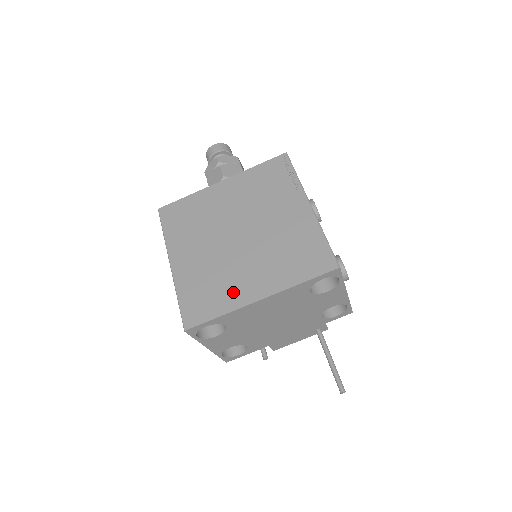
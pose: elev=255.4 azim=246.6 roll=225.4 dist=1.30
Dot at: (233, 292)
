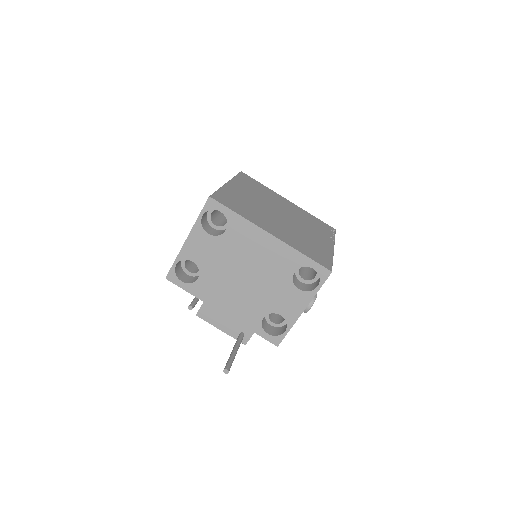
Dot at: (257, 218)
